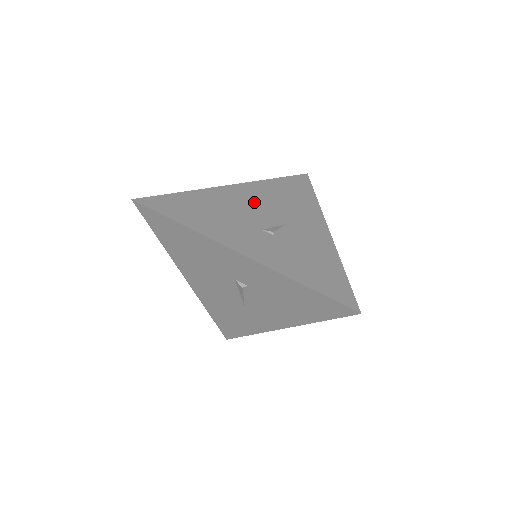
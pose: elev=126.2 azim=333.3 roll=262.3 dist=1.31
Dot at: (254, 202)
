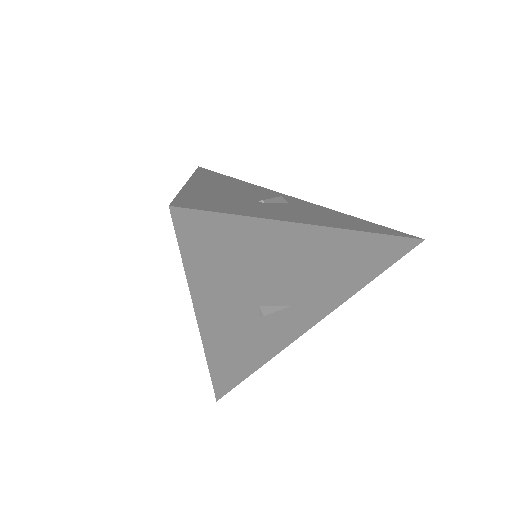
Dot at: (307, 266)
